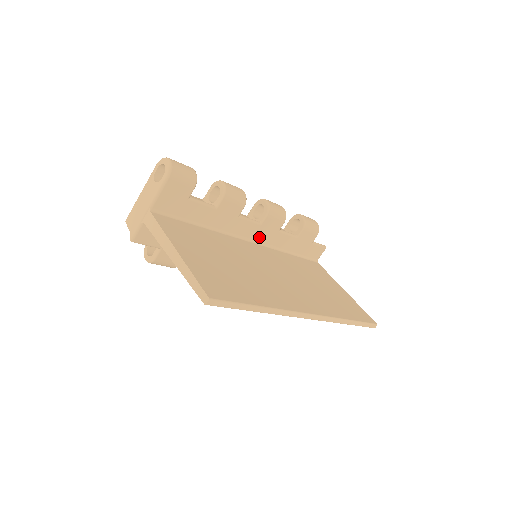
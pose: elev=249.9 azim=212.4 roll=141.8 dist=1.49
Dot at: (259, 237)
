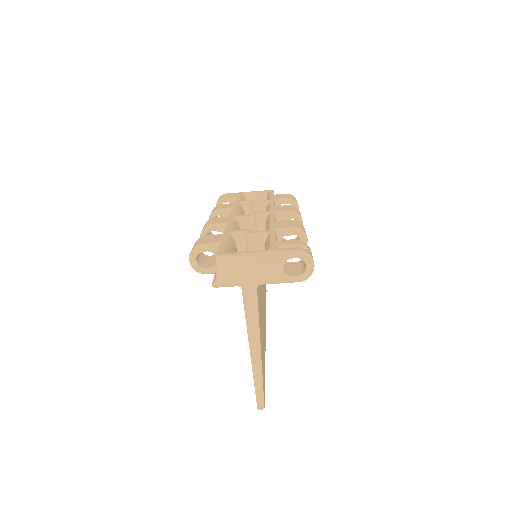
Dot at: occluded
